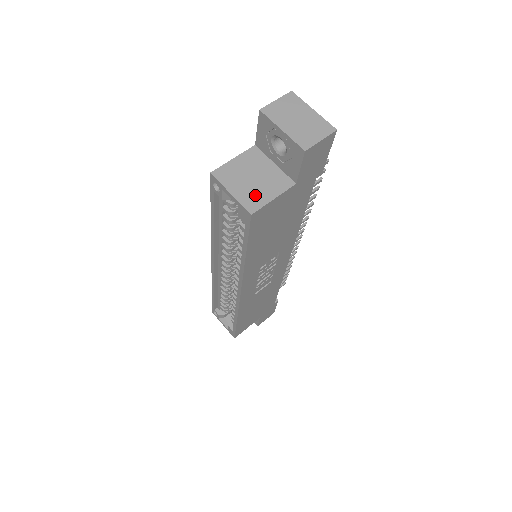
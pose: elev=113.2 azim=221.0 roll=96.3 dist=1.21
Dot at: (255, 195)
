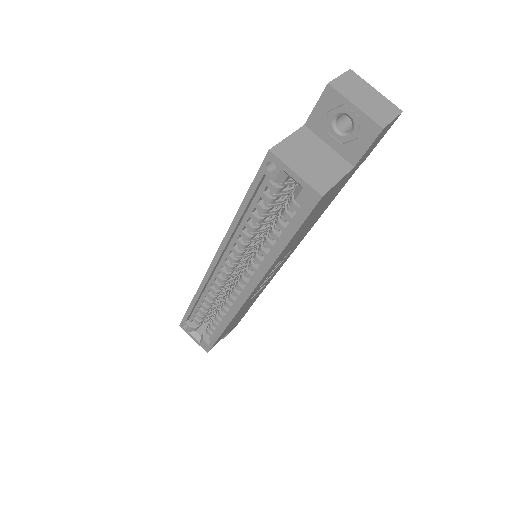
Dot at: (320, 176)
